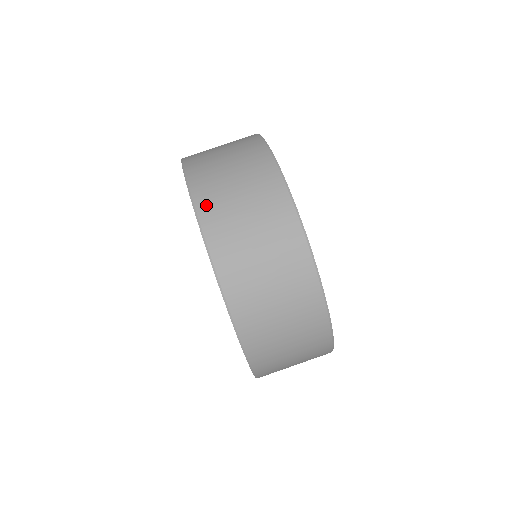
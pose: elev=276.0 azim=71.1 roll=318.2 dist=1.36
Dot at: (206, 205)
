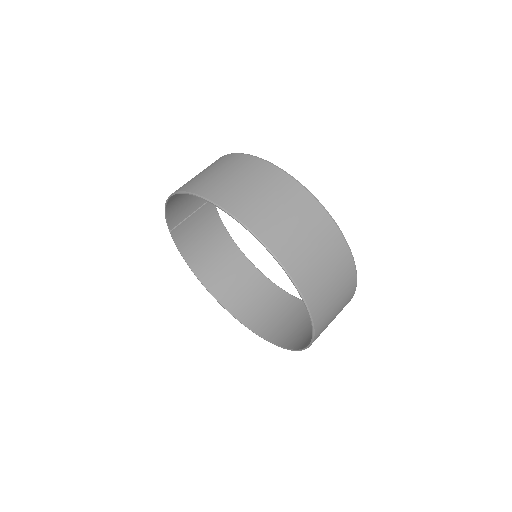
Dot at: (257, 224)
